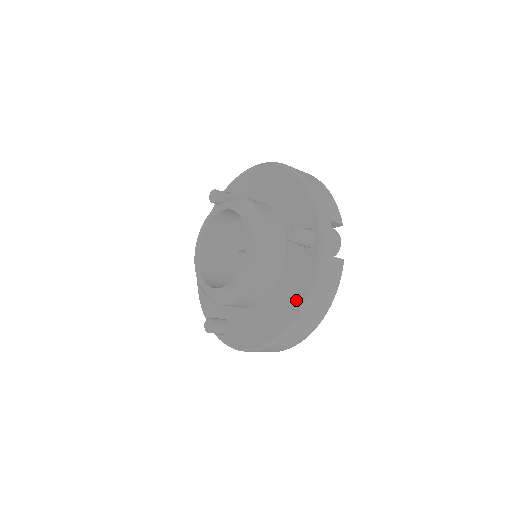
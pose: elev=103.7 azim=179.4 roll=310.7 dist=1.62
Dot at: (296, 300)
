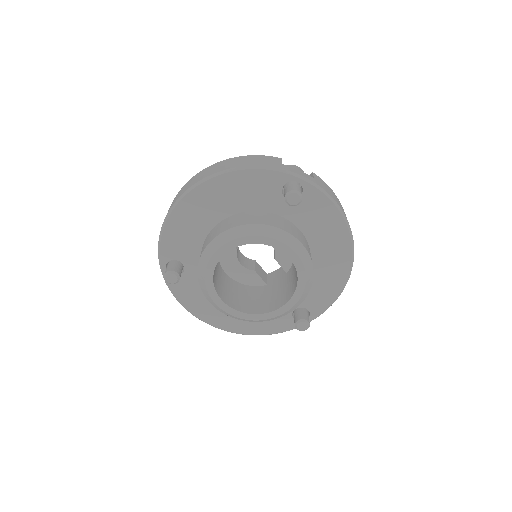
Dot at: (252, 329)
